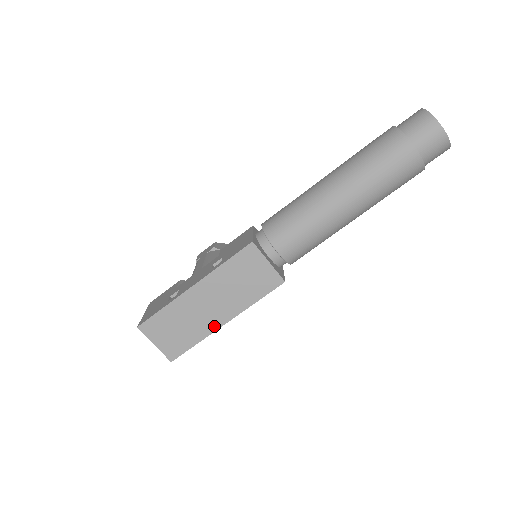
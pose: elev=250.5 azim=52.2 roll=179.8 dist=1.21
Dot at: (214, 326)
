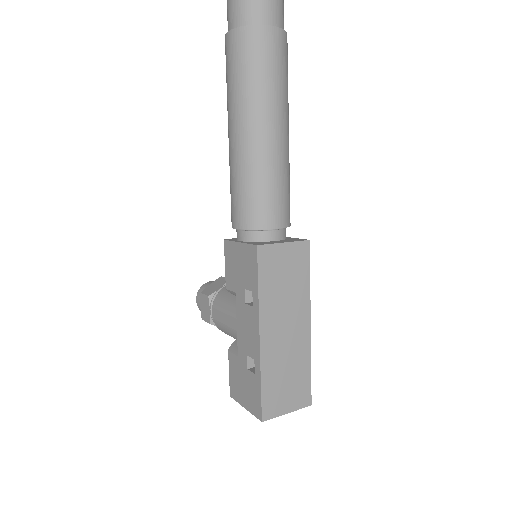
Dot at: (306, 339)
